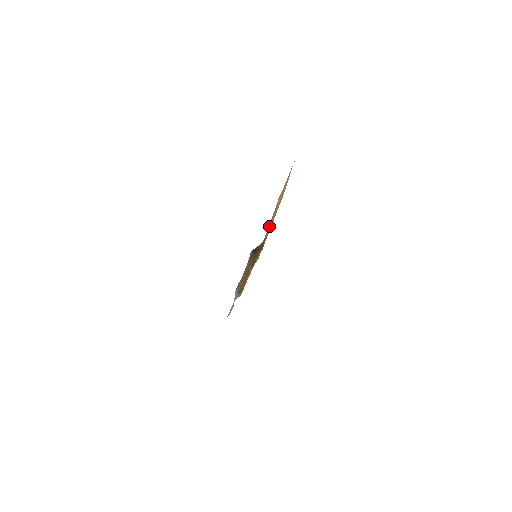
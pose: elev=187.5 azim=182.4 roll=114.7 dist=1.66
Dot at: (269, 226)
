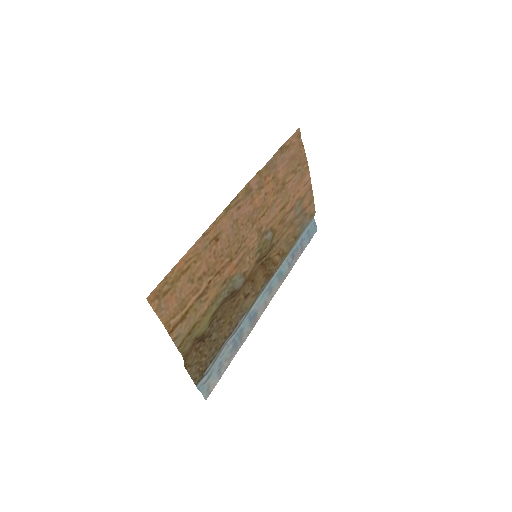
Dot at: (249, 224)
